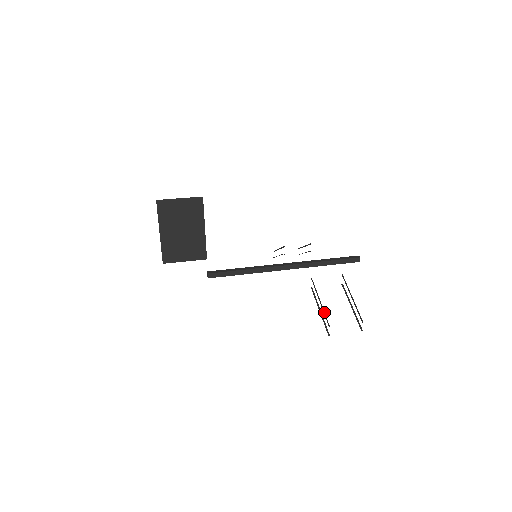
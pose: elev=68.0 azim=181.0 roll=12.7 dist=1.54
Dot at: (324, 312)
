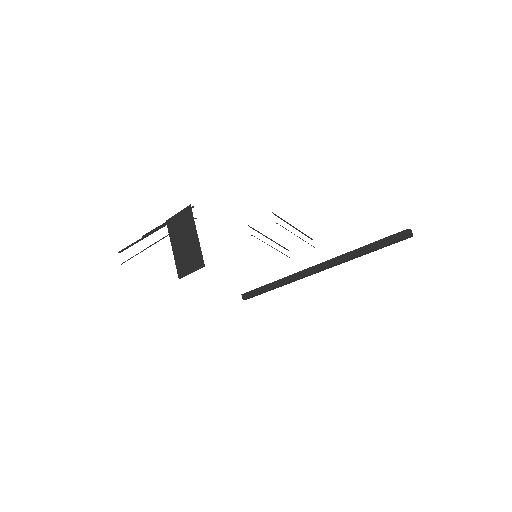
Dot at: occluded
